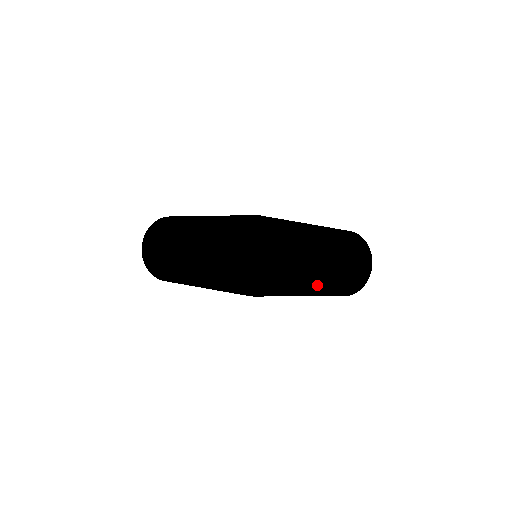
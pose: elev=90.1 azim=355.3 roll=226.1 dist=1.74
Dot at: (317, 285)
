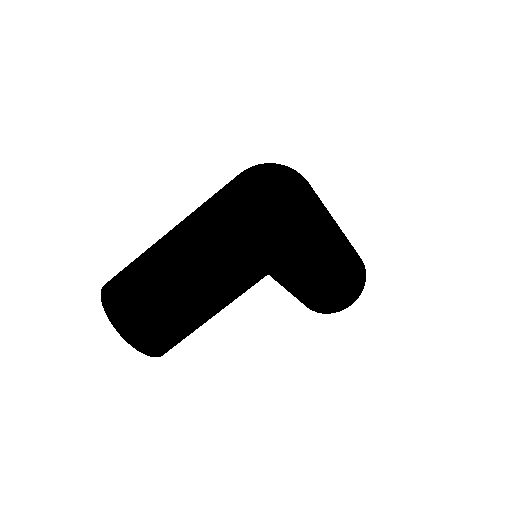
Dot at: (339, 242)
